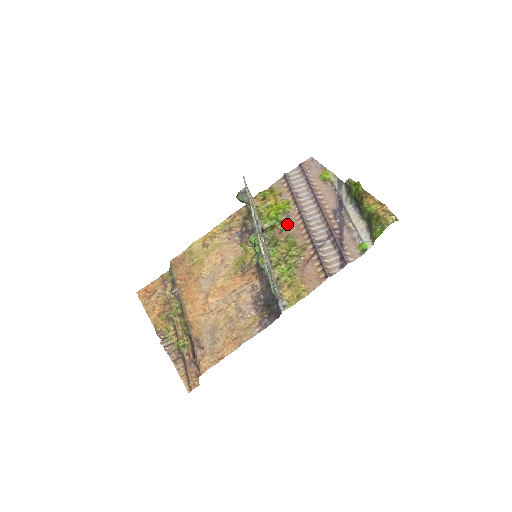
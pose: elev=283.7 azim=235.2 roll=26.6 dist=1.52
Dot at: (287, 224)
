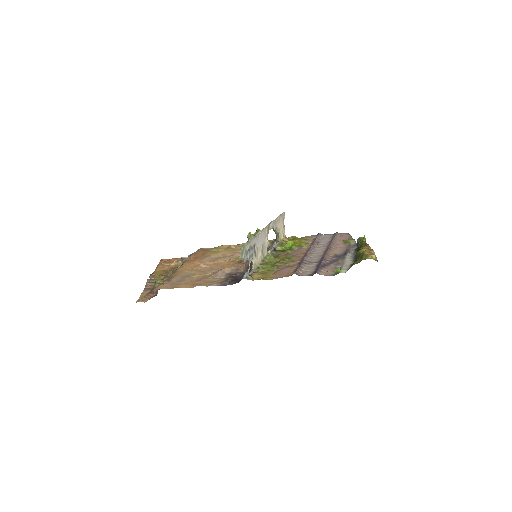
Dot at: (295, 251)
